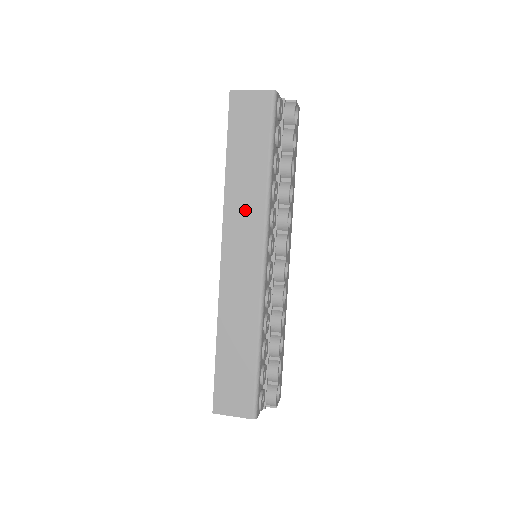
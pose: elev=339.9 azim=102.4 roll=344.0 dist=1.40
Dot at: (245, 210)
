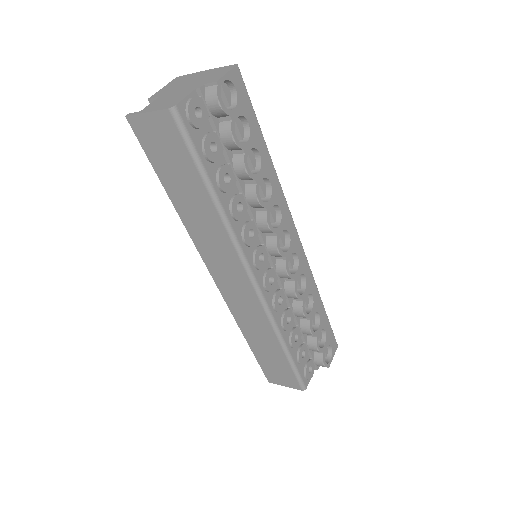
Dot at: (212, 241)
